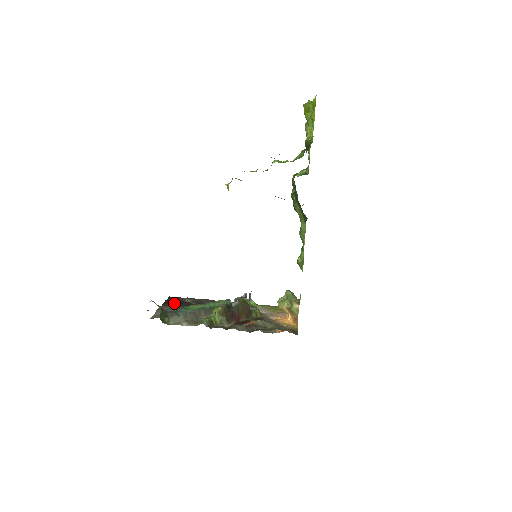
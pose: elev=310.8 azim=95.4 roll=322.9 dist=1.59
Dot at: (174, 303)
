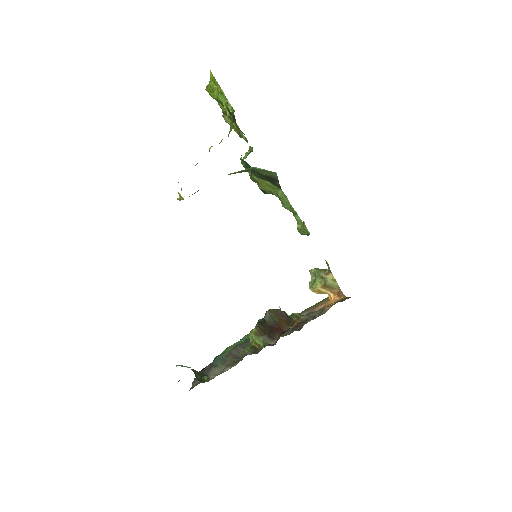
Dot at: occluded
